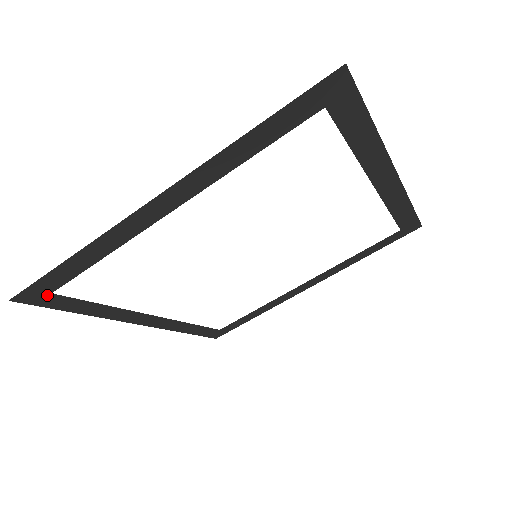
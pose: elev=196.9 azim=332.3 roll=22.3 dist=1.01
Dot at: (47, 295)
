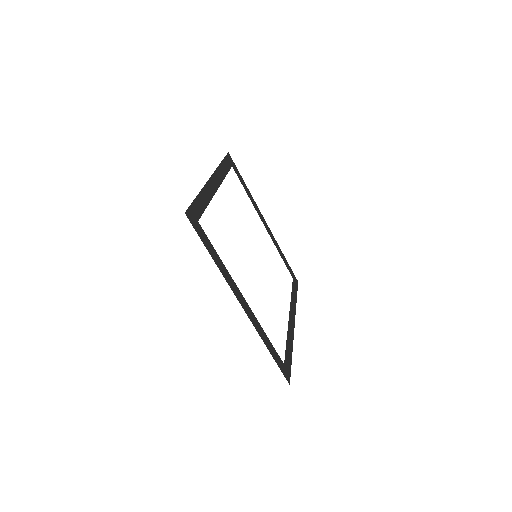
Dot at: (197, 222)
